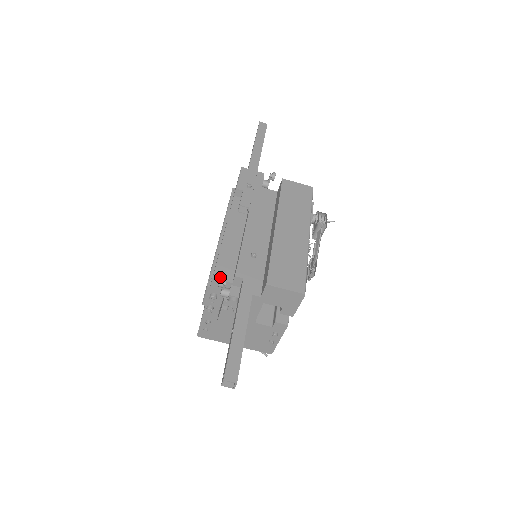
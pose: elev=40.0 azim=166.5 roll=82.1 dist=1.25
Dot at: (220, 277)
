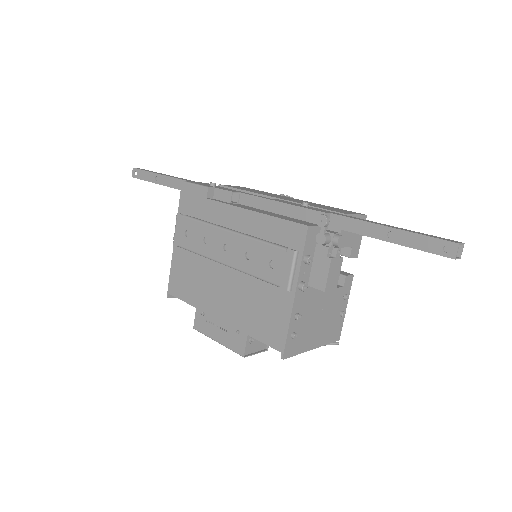
Dot at: (310, 225)
